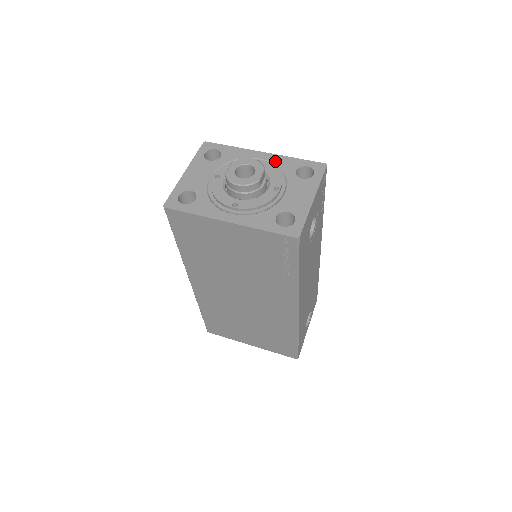
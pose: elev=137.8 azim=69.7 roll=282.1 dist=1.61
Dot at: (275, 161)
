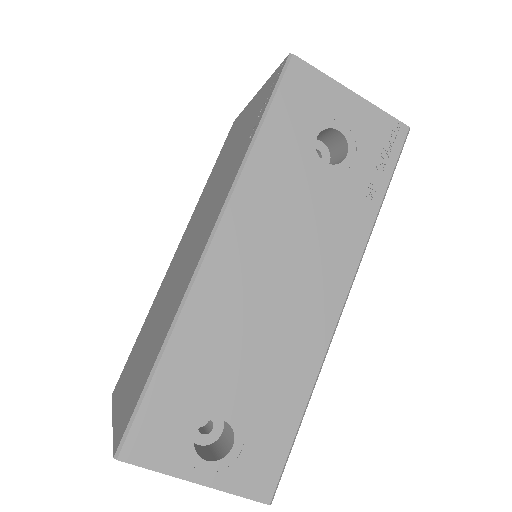
Dot at: occluded
